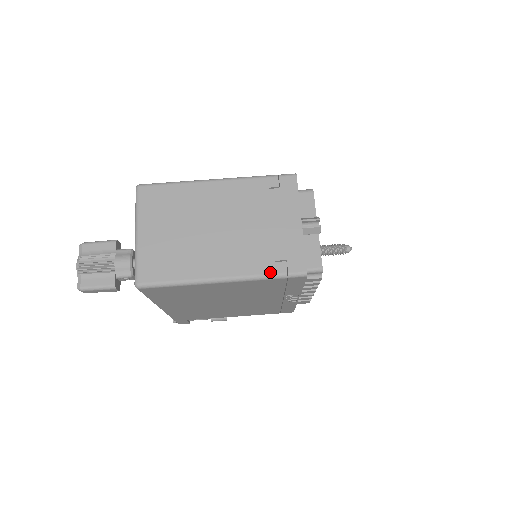
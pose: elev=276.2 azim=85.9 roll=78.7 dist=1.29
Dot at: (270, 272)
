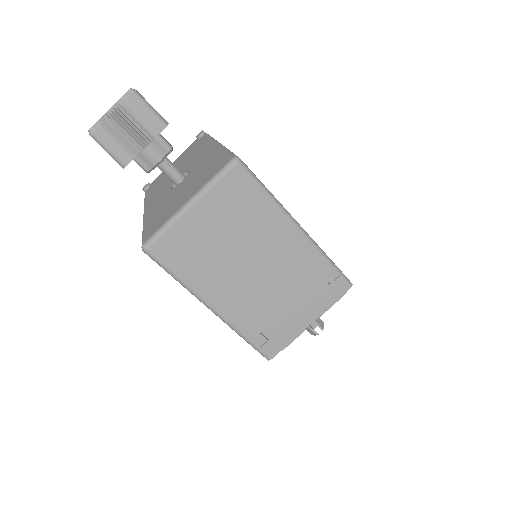
Dot at: (249, 337)
